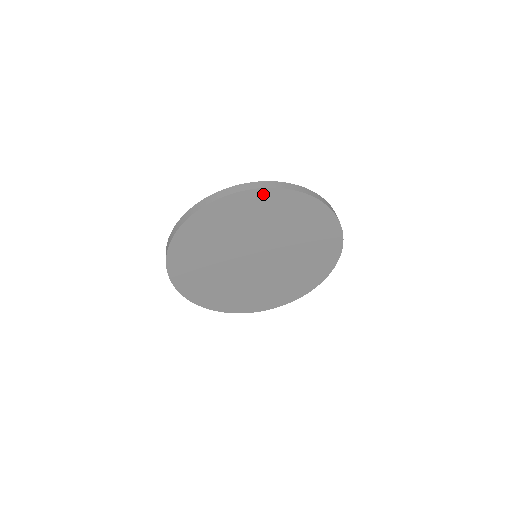
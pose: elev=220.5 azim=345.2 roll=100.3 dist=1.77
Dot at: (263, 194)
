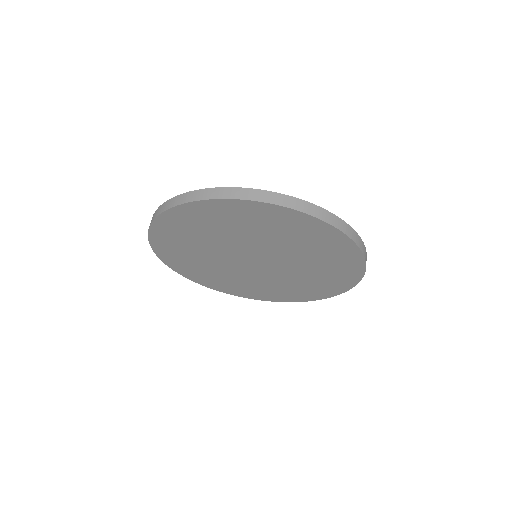
Dot at: (306, 219)
